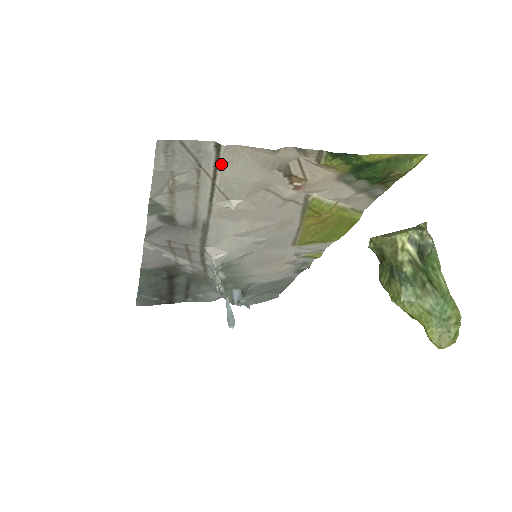
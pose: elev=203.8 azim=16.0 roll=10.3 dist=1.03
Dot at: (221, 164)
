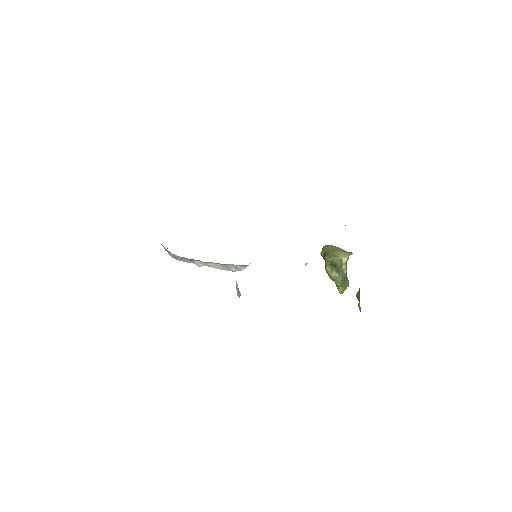
Dot at: occluded
